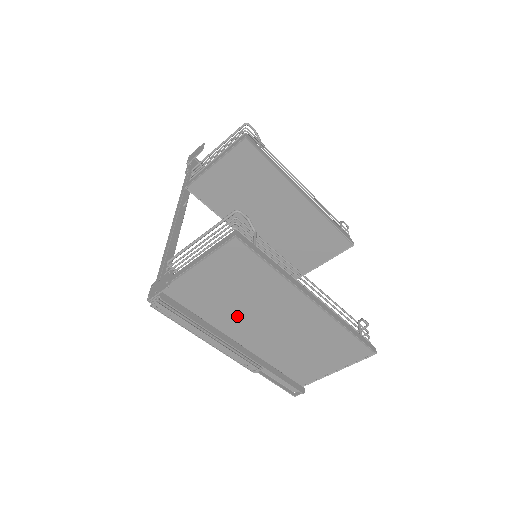
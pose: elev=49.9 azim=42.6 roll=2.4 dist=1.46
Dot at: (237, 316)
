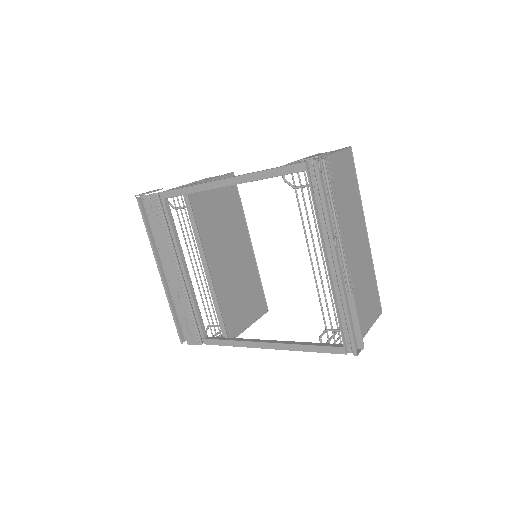
Dot at: occluded
